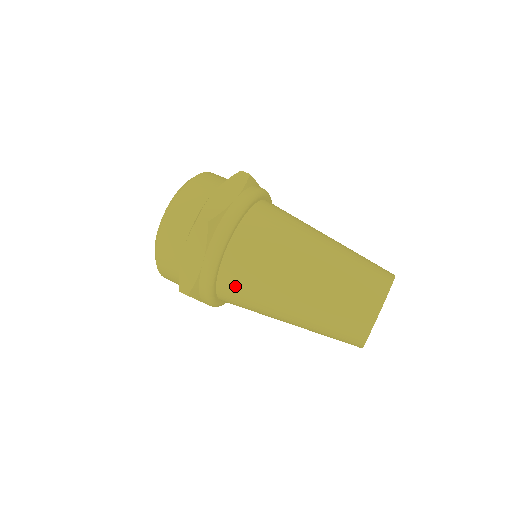
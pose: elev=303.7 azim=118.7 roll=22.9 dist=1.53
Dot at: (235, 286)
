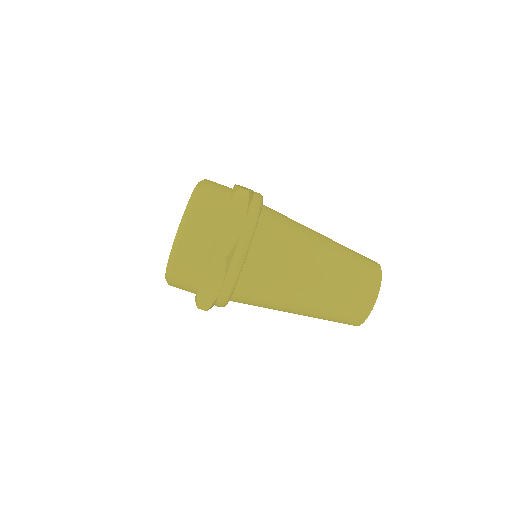
Dot at: (249, 298)
